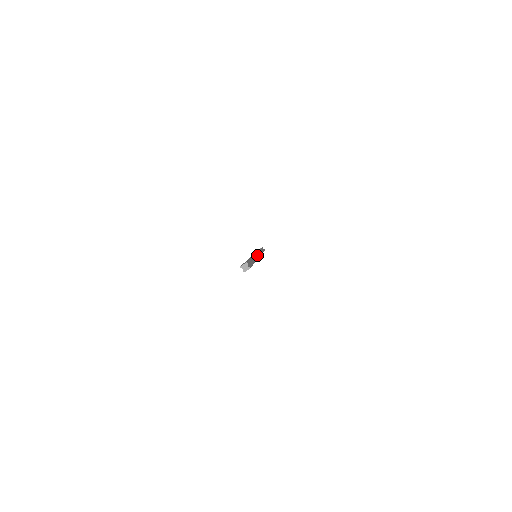
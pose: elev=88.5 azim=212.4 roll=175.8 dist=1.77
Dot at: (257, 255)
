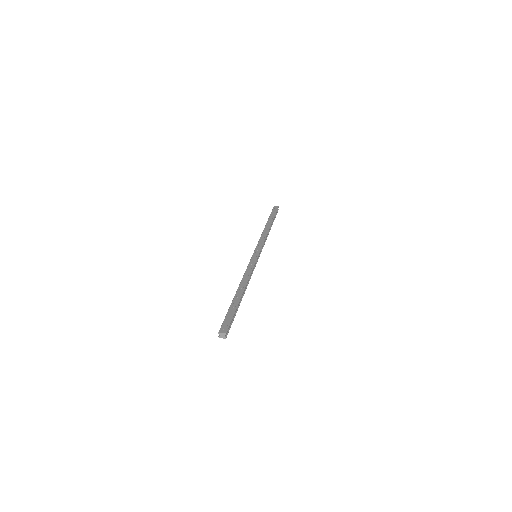
Dot at: (257, 259)
